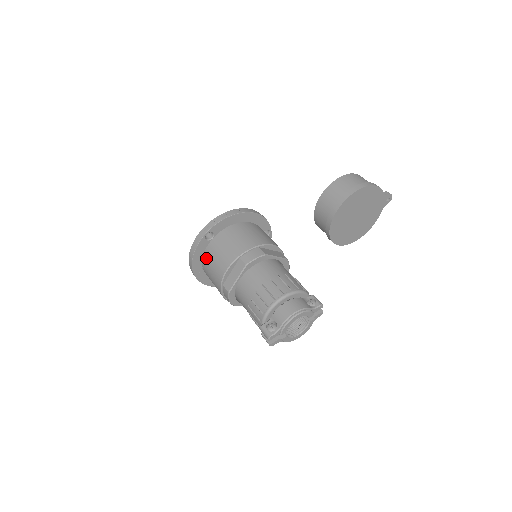
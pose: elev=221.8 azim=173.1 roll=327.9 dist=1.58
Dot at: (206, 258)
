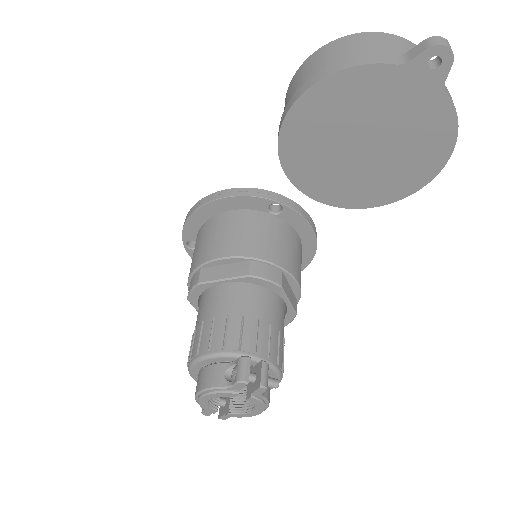
Dot at: occluded
